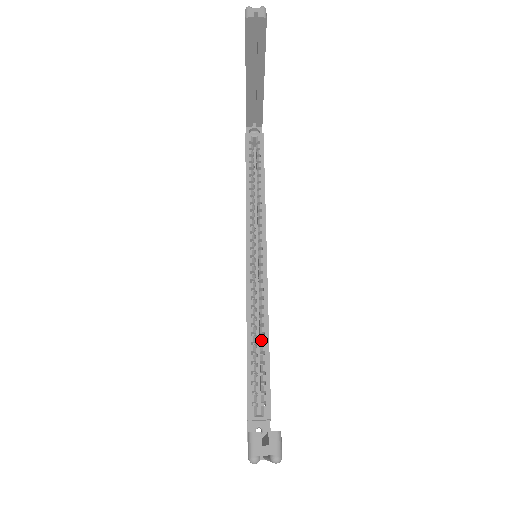
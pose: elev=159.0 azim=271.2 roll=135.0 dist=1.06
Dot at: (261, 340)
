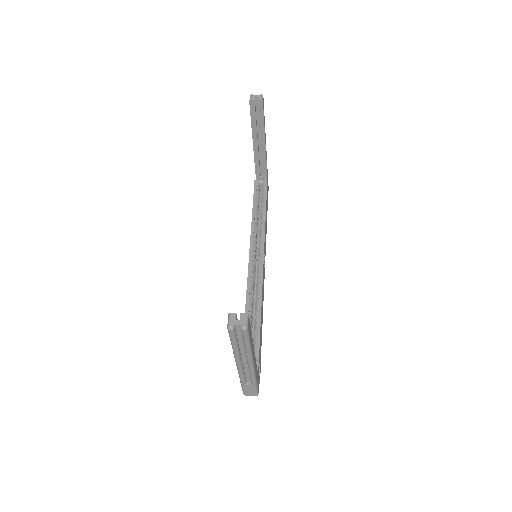
Dot at: (256, 309)
